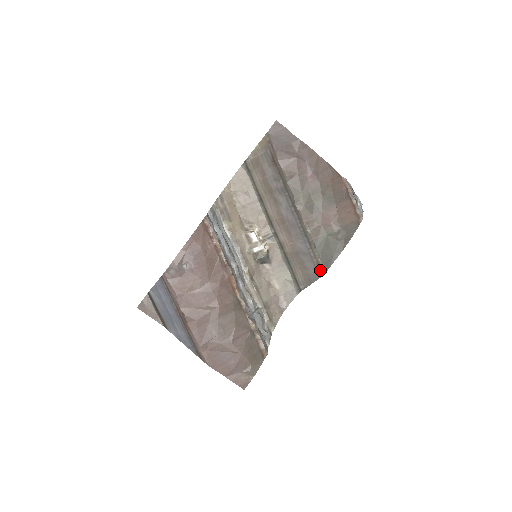
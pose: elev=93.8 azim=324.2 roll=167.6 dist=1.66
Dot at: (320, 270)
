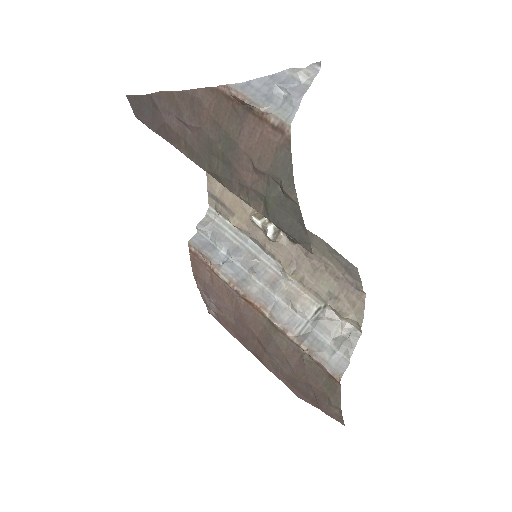
Dot at: (307, 248)
